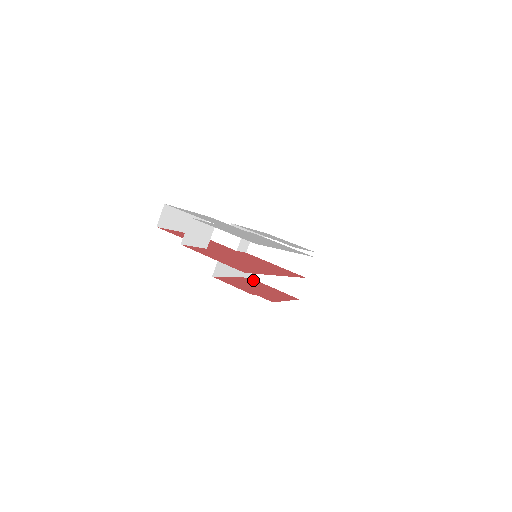
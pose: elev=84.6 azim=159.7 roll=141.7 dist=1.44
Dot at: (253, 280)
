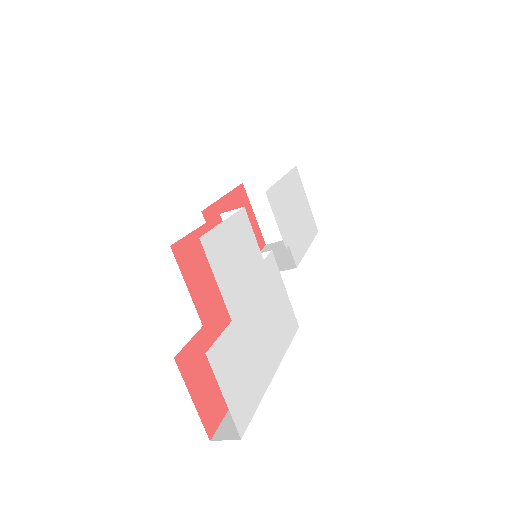
Dot at: (243, 193)
